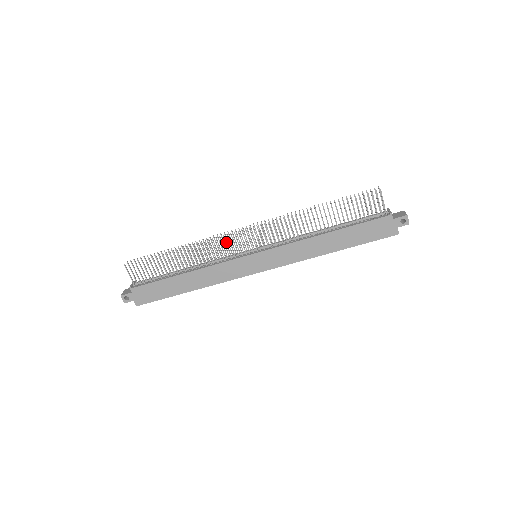
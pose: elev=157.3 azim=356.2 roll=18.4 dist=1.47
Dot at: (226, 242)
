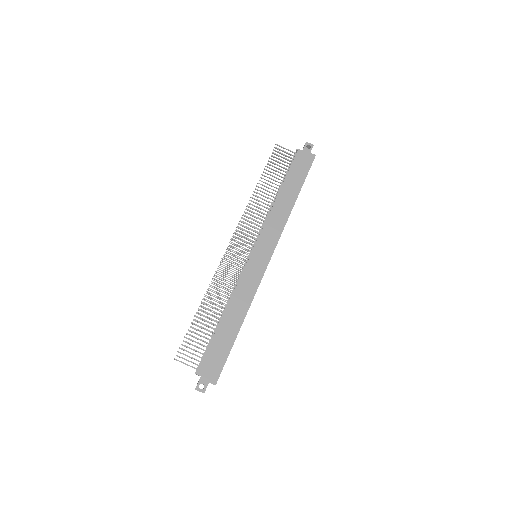
Dot at: (227, 265)
